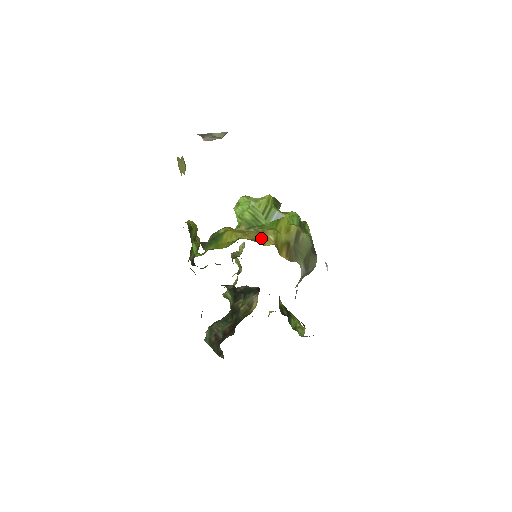
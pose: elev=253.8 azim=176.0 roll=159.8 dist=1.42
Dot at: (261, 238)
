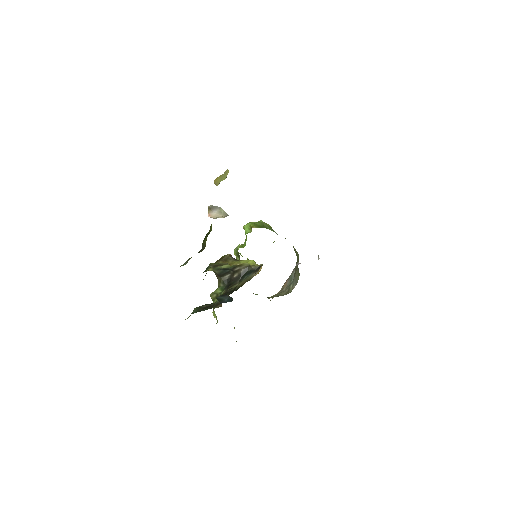
Dot at: occluded
